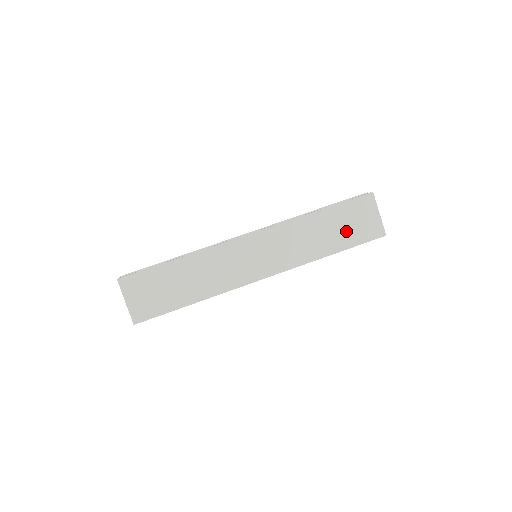
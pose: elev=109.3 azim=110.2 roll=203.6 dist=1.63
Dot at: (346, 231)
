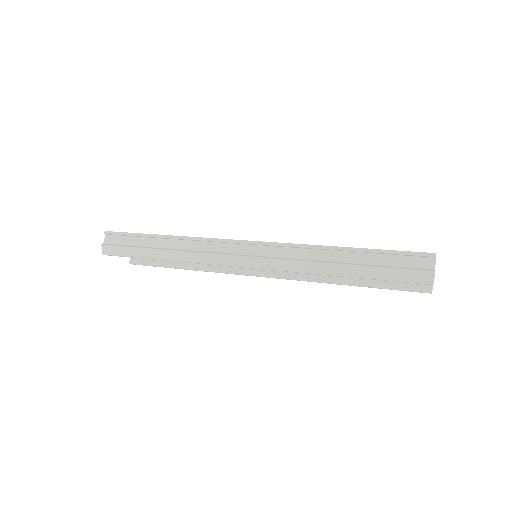
Dot at: occluded
